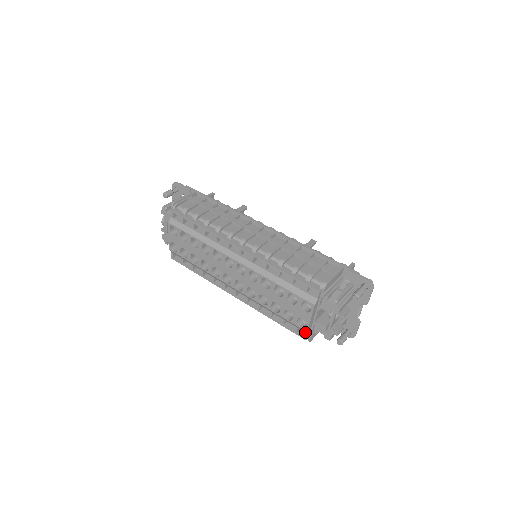
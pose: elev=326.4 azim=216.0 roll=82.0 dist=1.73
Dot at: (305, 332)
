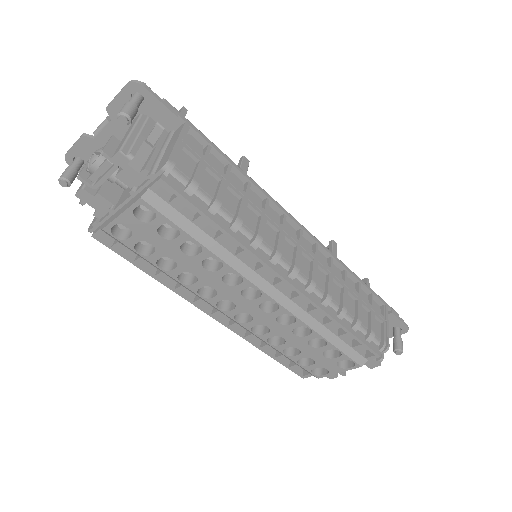
Dot at: (310, 374)
